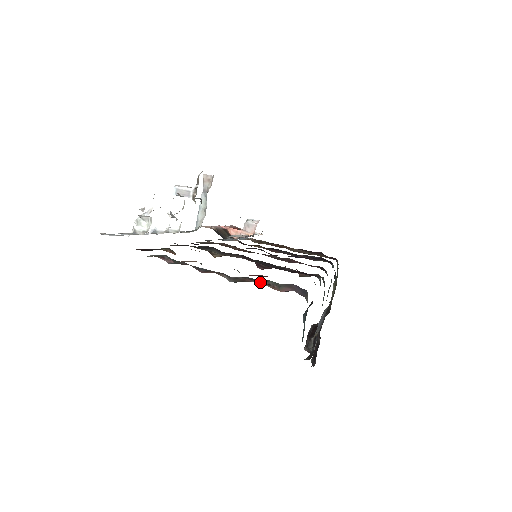
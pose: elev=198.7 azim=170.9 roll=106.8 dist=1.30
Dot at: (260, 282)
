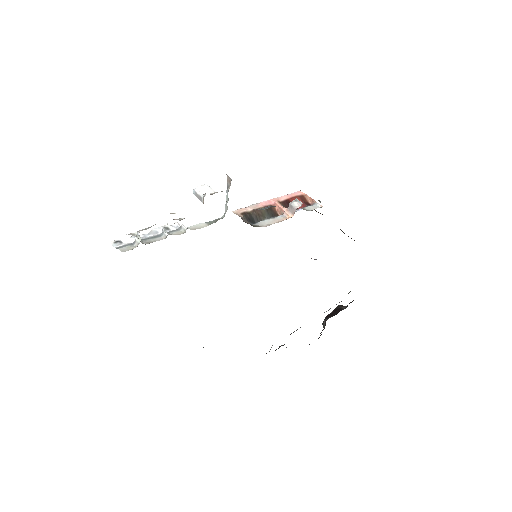
Dot at: occluded
